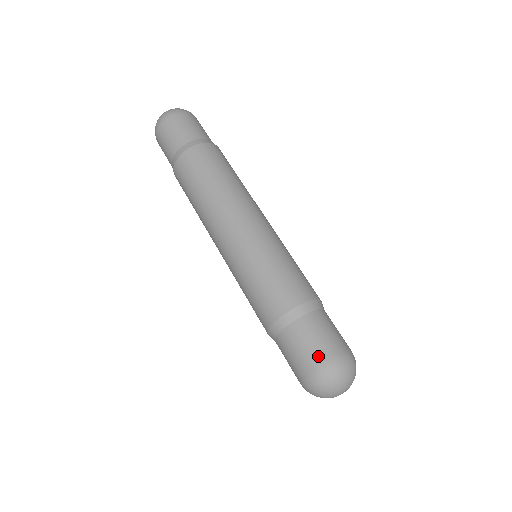
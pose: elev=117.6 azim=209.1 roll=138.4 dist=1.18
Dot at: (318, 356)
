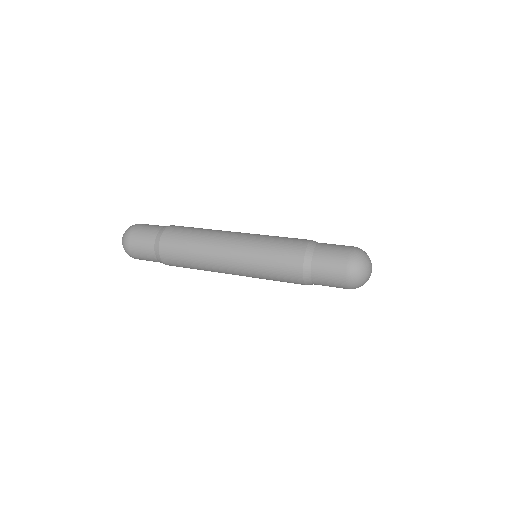
Dot at: (346, 247)
